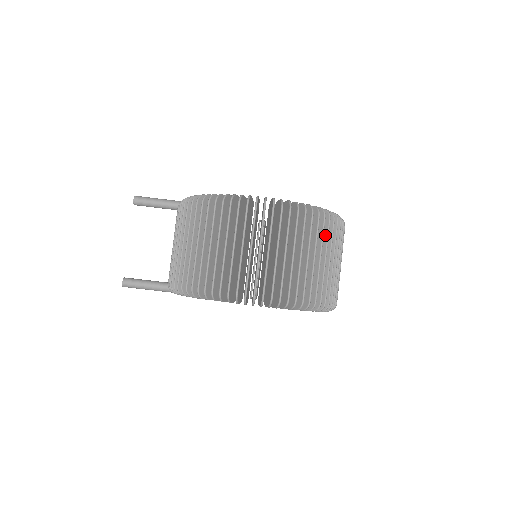
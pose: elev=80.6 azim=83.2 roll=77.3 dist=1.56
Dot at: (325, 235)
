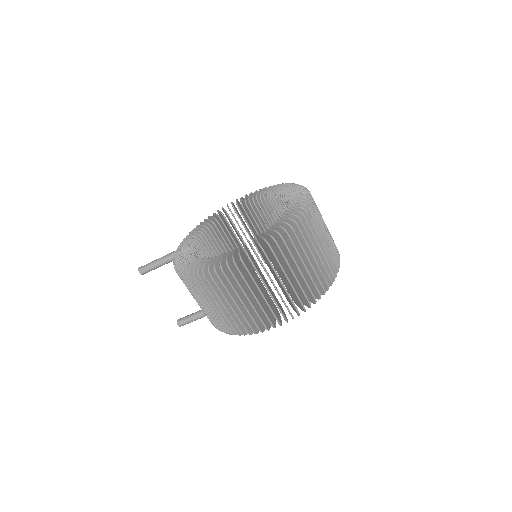
Dot at: (297, 243)
